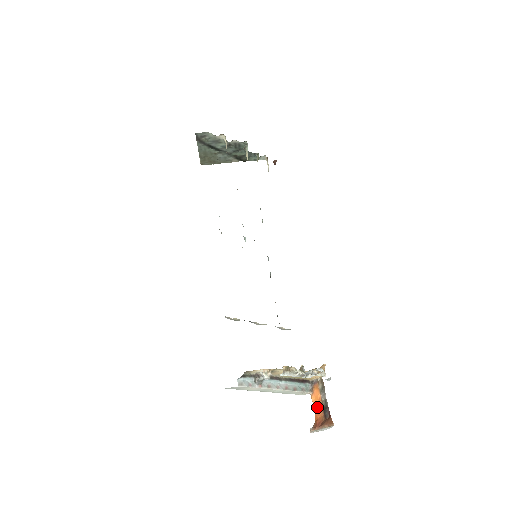
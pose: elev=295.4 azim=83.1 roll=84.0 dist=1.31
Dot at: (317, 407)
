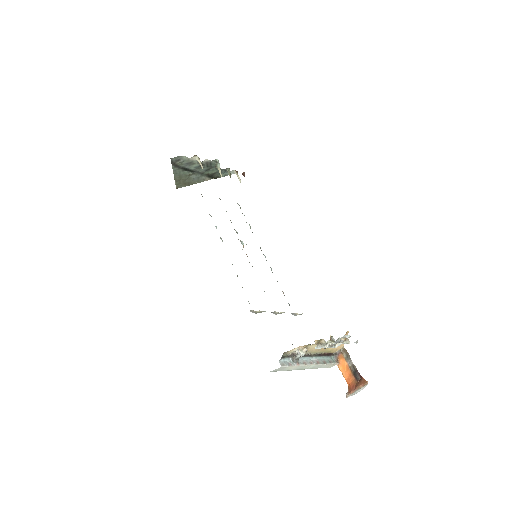
Dot at: (347, 374)
